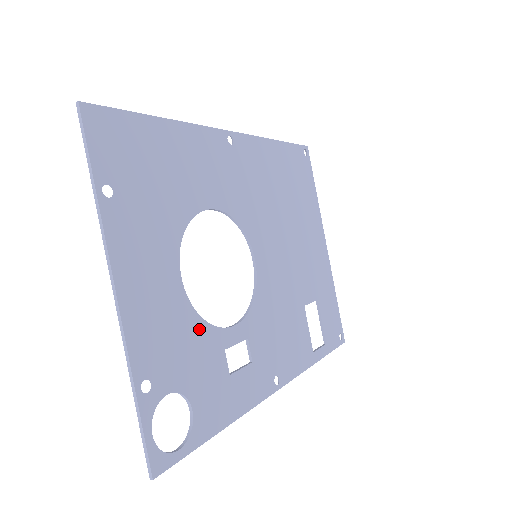
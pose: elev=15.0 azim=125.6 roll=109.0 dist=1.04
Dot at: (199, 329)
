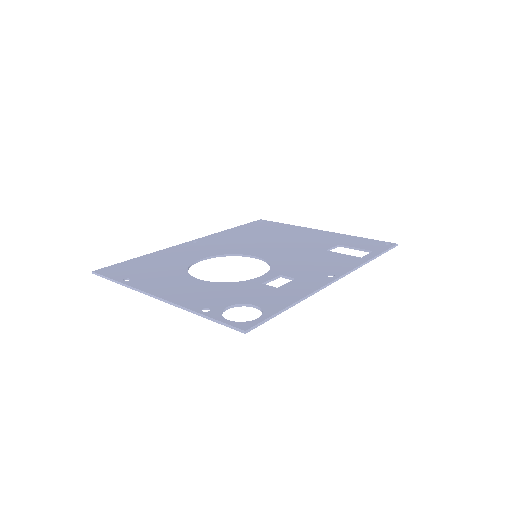
Dot at: (231, 286)
